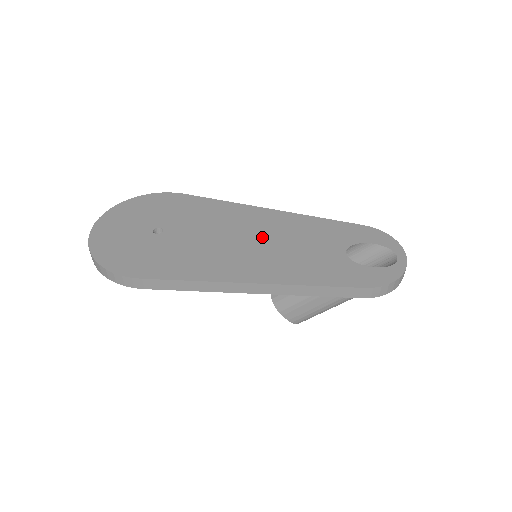
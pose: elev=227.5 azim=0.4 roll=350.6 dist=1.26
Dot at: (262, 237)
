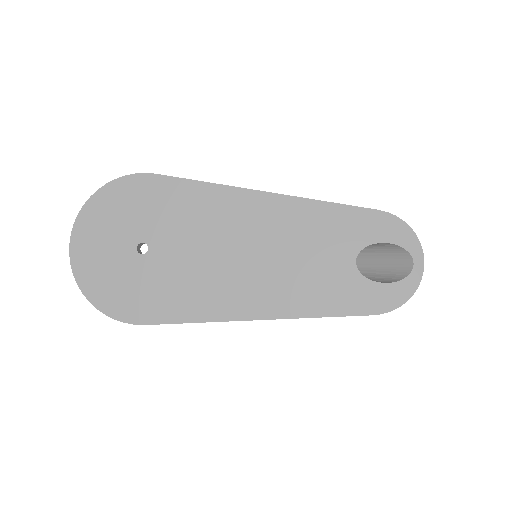
Dot at: (260, 246)
